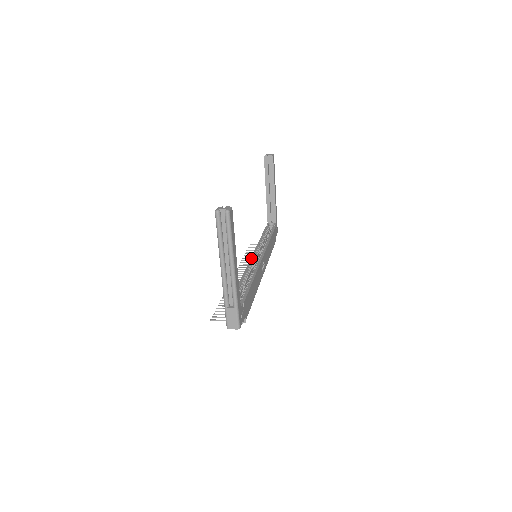
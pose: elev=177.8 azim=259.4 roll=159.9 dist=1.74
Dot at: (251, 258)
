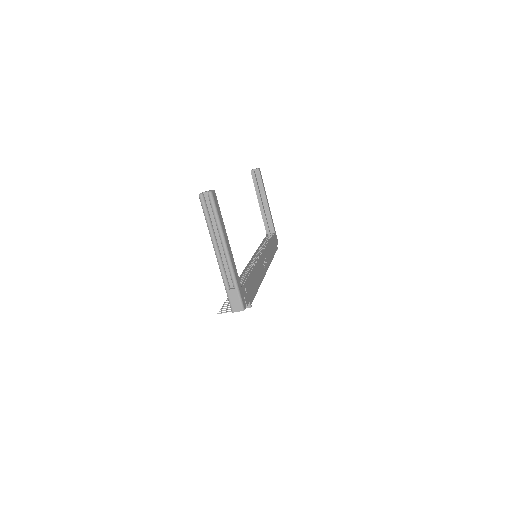
Dot at: (251, 258)
